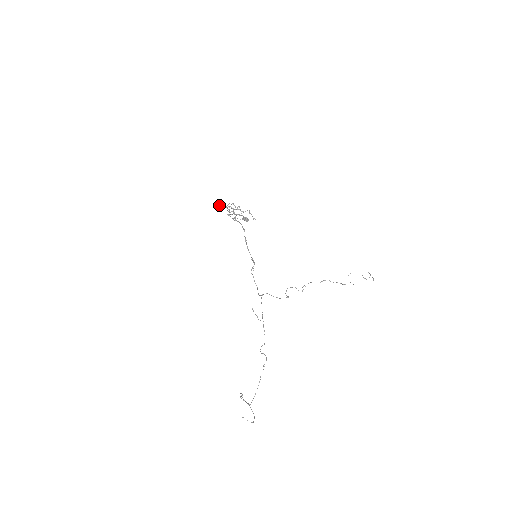
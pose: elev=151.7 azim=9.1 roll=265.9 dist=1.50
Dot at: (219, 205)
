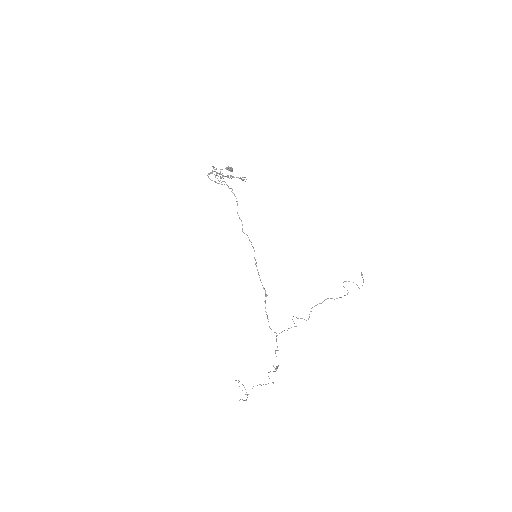
Dot at: (210, 179)
